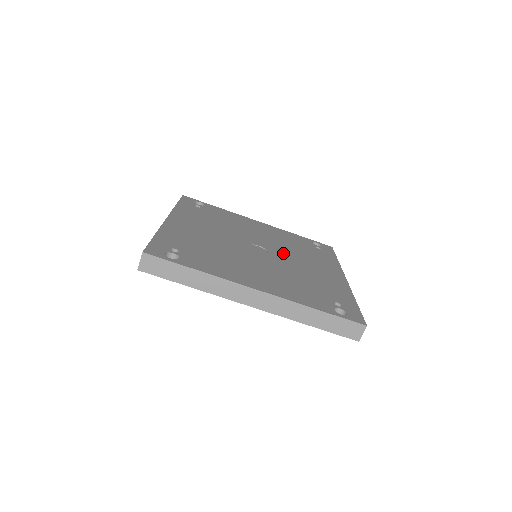
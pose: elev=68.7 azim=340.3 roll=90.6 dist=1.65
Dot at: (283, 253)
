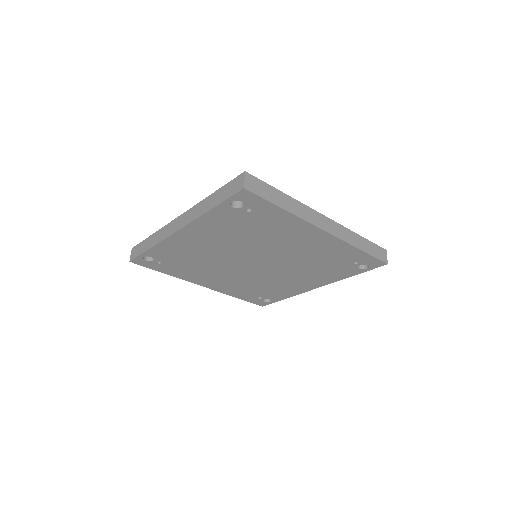
Dot at: occluded
